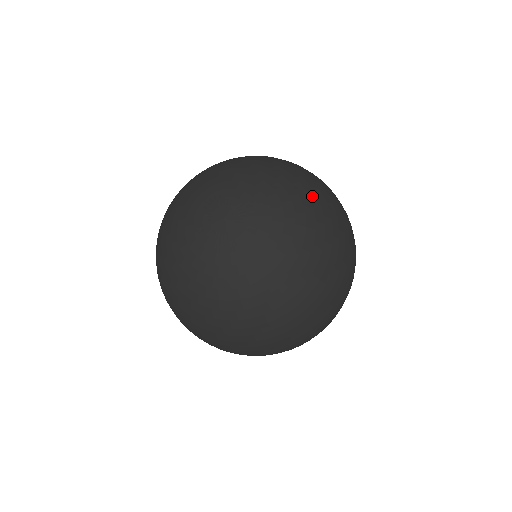
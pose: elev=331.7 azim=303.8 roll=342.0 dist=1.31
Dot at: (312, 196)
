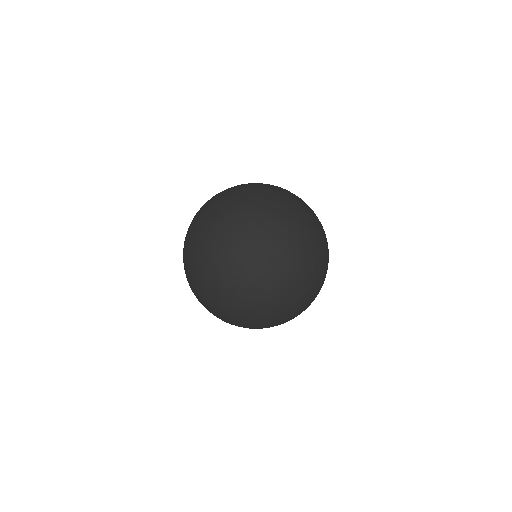
Dot at: (268, 190)
